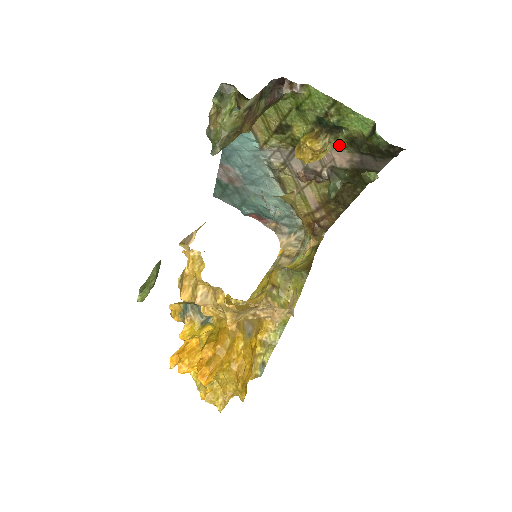
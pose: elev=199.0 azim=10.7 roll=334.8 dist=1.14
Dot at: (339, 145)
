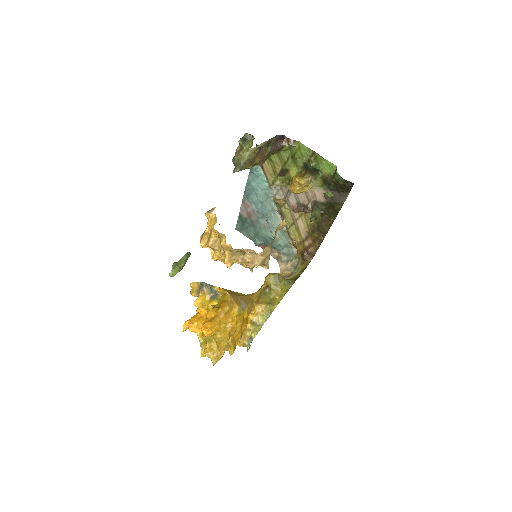
Dot at: (318, 184)
